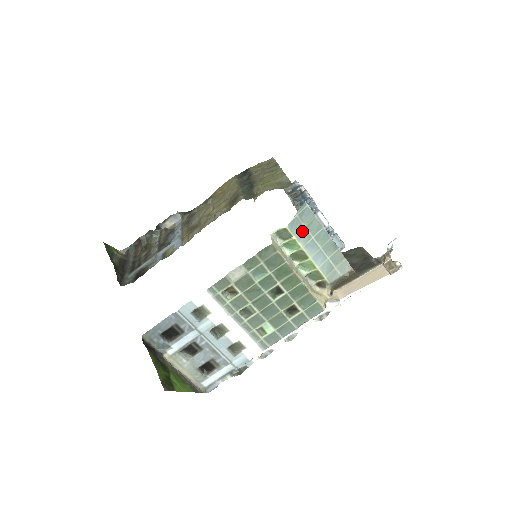
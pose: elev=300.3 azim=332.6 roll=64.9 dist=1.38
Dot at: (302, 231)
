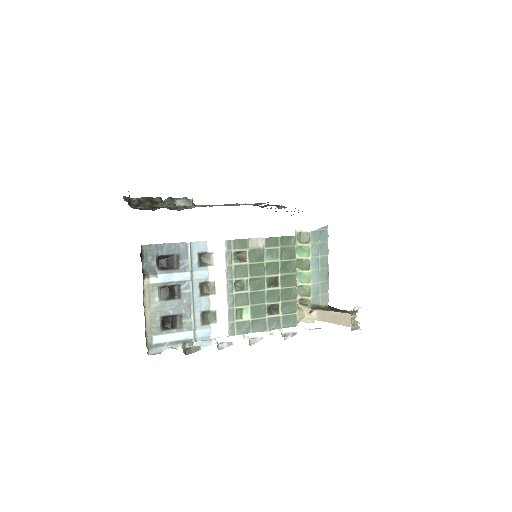
Dot at: (316, 245)
